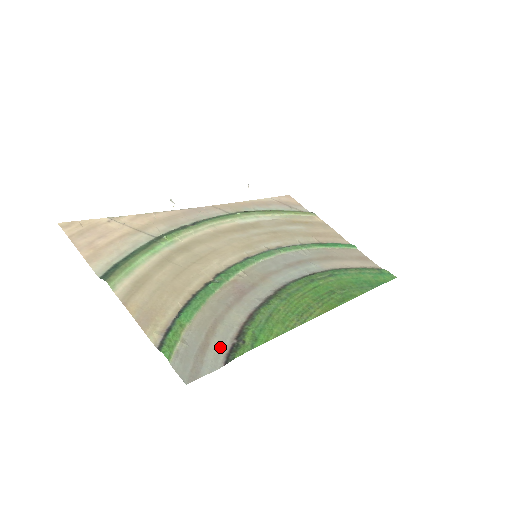
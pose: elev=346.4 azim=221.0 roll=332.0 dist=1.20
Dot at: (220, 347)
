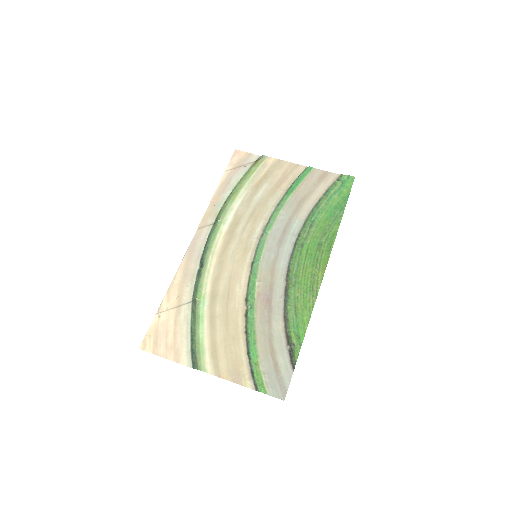
Dot at: (284, 359)
